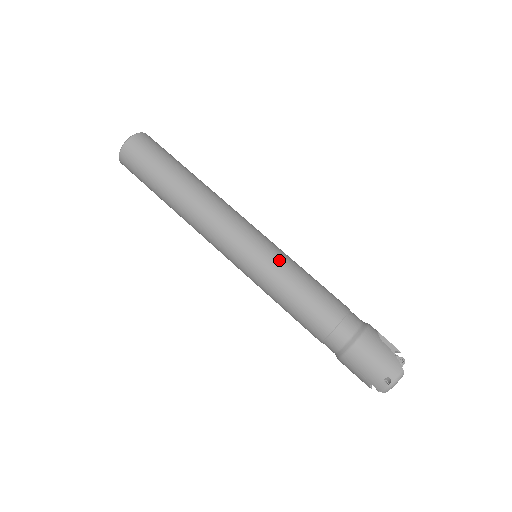
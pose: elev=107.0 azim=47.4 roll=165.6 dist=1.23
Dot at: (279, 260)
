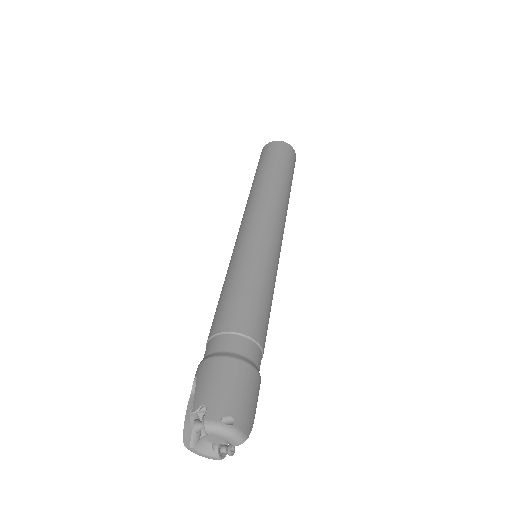
Dot at: (276, 271)
